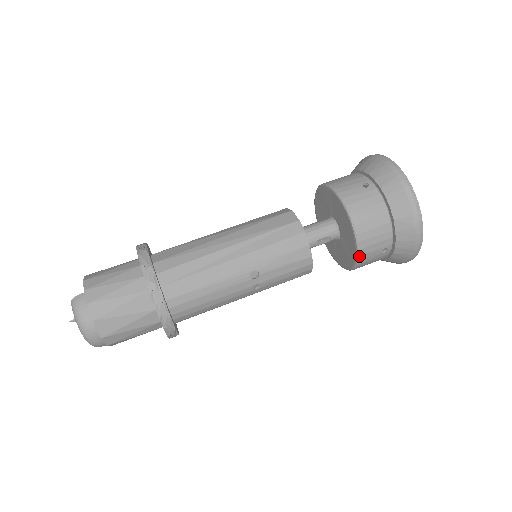
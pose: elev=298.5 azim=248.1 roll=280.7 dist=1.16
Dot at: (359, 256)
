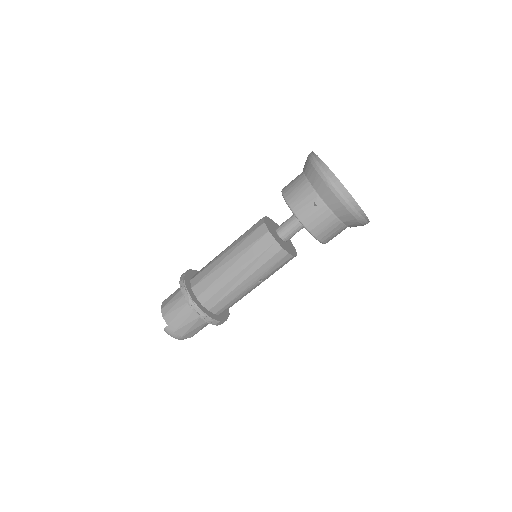
Dot at: occluded
